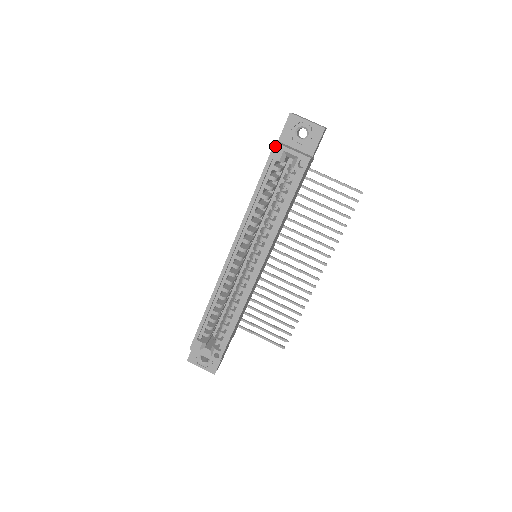
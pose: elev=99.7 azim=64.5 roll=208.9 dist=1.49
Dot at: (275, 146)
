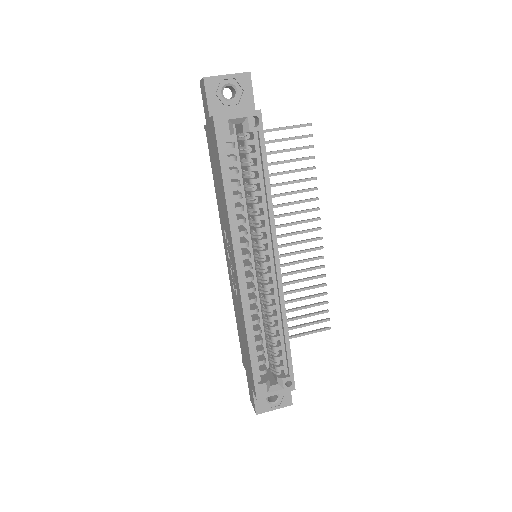
Dot at: (216, 120)
